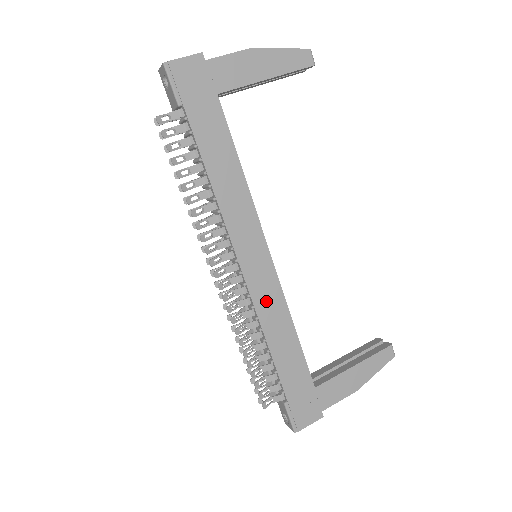
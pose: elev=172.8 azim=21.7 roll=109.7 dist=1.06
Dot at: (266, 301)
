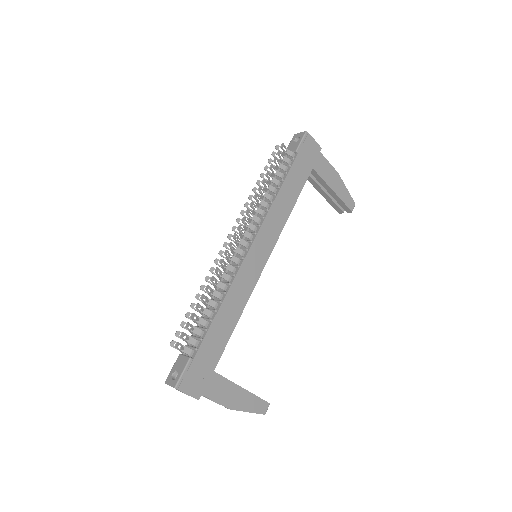
Dot at: (243, 281)
